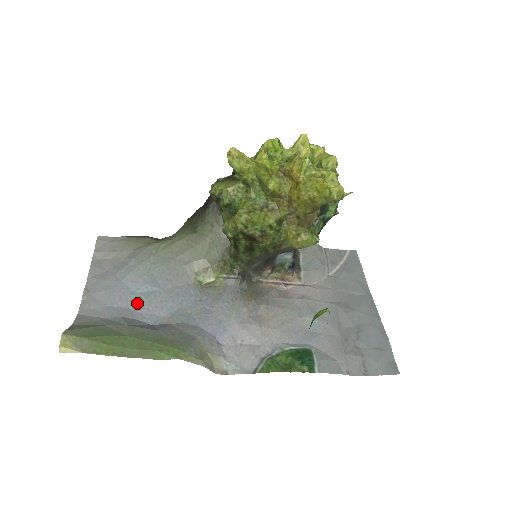
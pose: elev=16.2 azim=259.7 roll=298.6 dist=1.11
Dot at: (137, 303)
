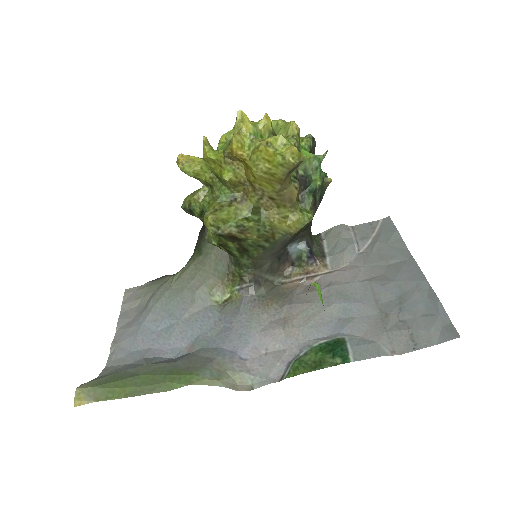
Dot at: (158, 341)
